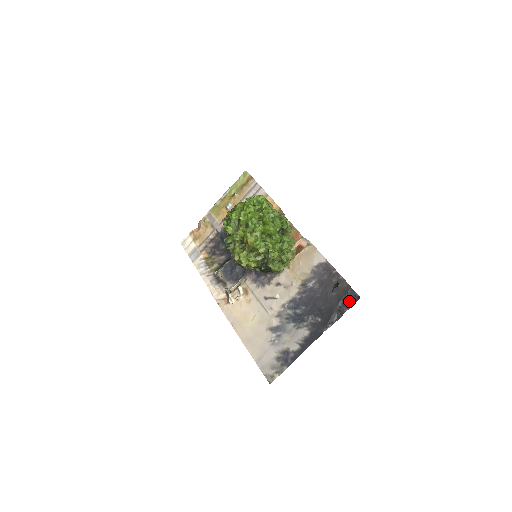
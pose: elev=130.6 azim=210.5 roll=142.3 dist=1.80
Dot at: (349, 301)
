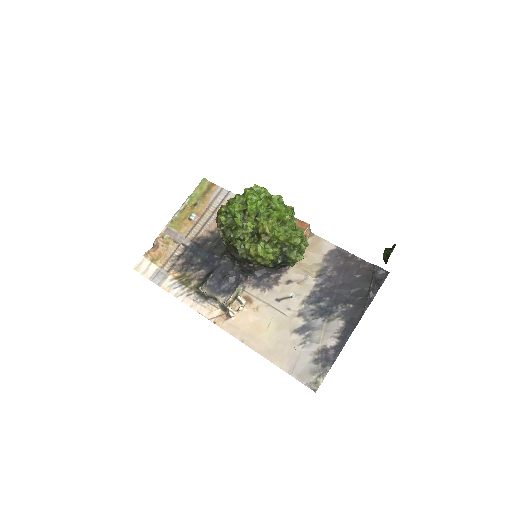
Dot at: (378, 279)
